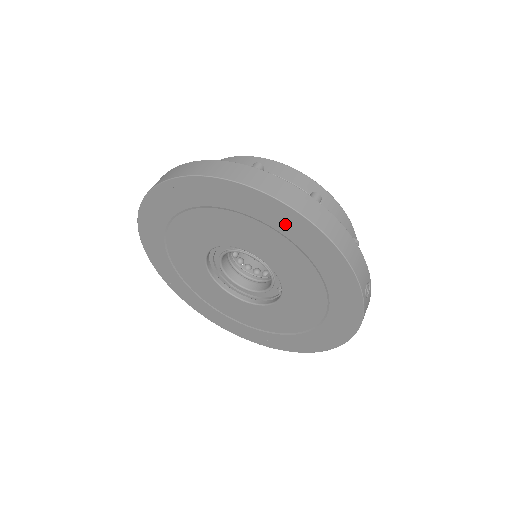
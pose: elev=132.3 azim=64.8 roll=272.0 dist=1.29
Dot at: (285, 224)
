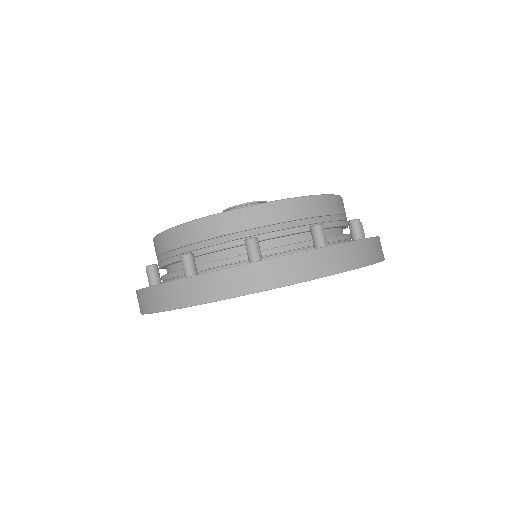
Dot at: occluded
